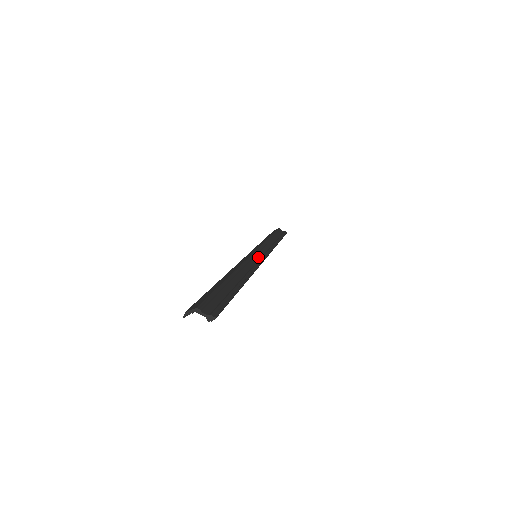
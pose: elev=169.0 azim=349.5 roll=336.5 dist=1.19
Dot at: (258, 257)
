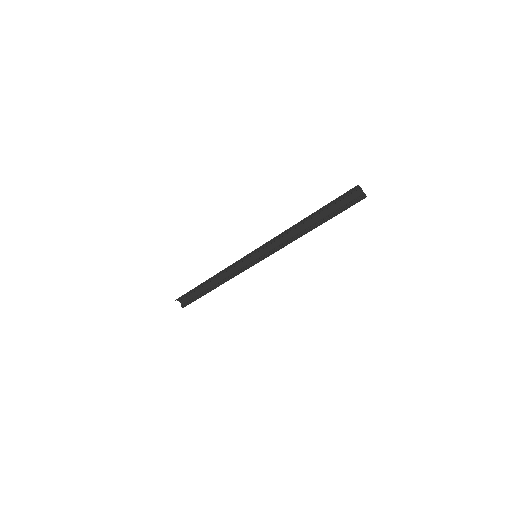
Dot at: (263, 254)
